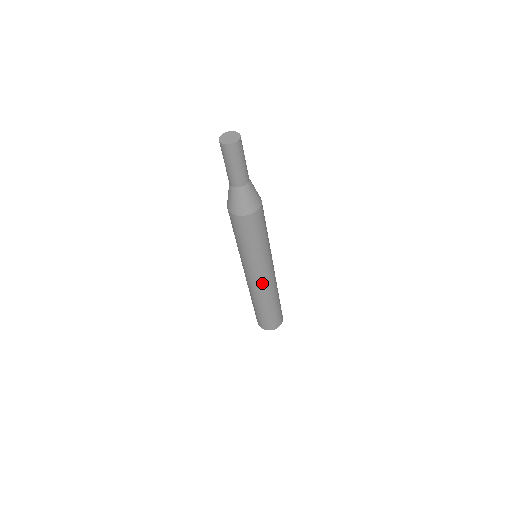
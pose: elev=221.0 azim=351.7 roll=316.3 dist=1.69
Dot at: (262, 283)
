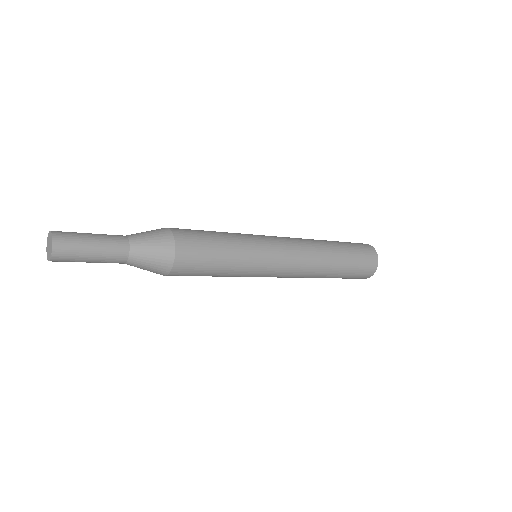
Dot at: occluded
